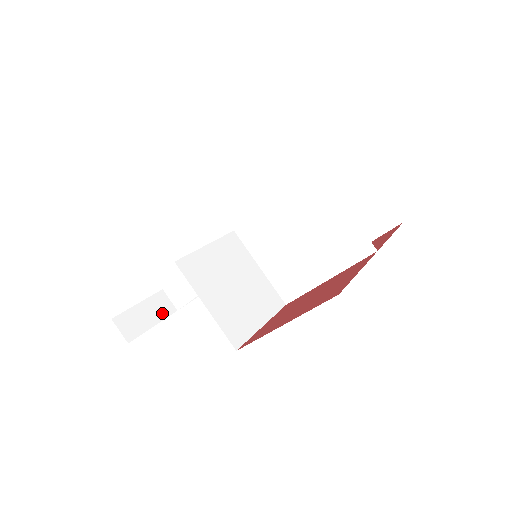
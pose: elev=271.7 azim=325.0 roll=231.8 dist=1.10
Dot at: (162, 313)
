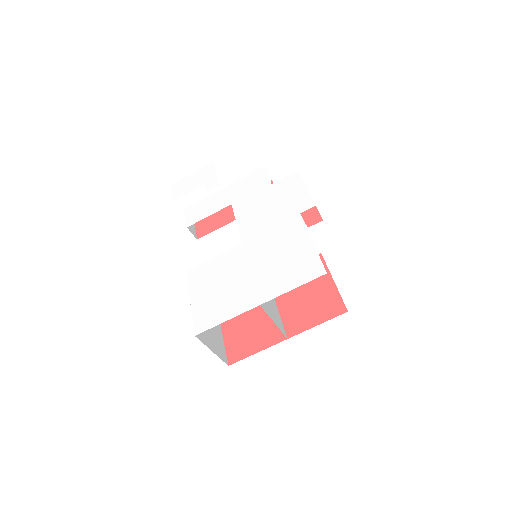
Dot at: occluded
